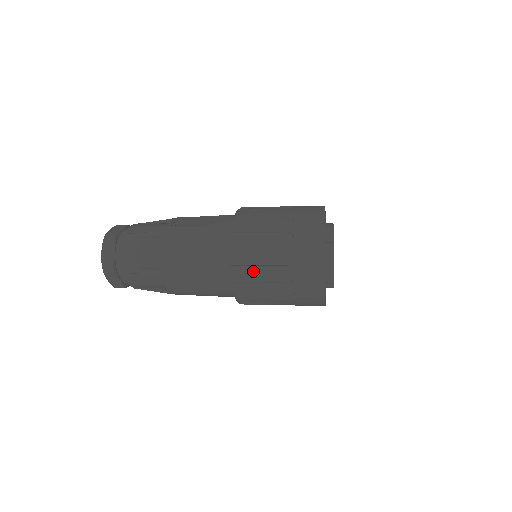
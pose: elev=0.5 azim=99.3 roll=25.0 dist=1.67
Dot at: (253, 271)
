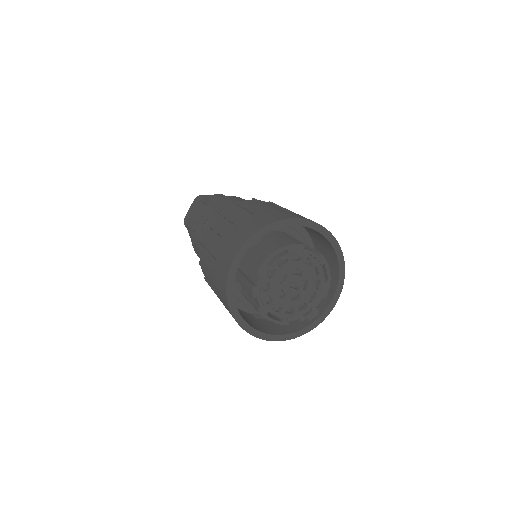
Dot at: occluded
